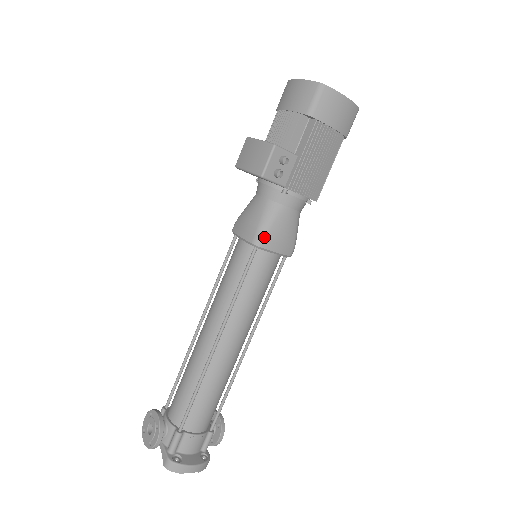
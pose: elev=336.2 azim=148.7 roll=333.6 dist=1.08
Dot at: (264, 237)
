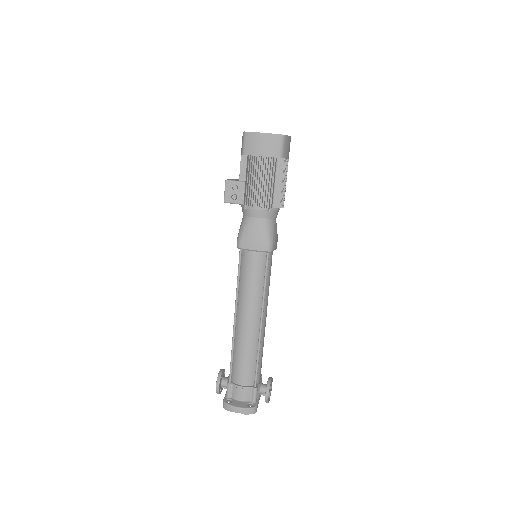
Dot at: (240, 241)
